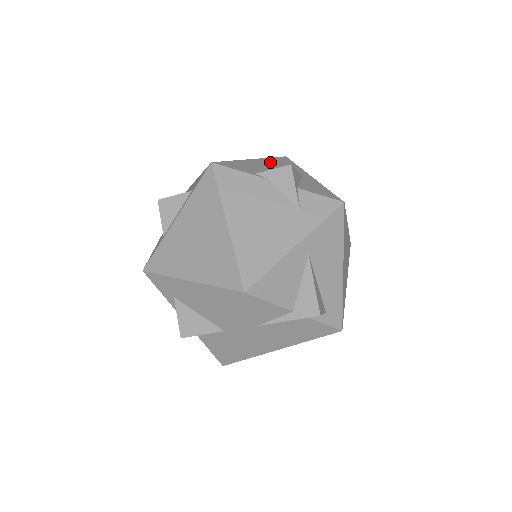
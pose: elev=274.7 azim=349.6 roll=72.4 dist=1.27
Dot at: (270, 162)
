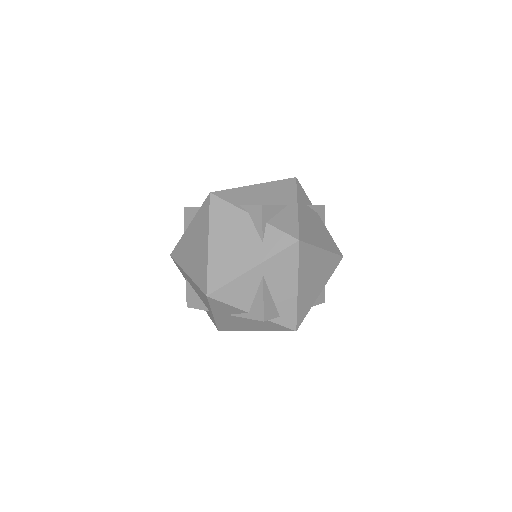
Dot at: (270, 188)
